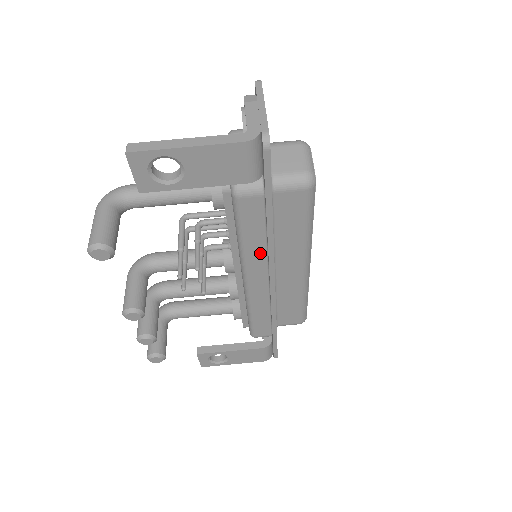
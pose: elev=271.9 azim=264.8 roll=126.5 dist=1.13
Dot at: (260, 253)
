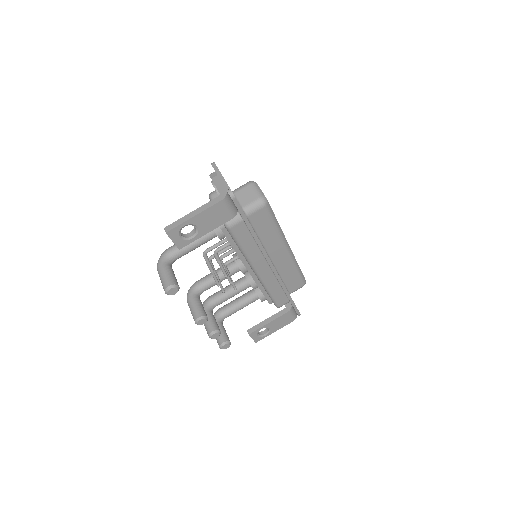
Dot at: (257, 253)
